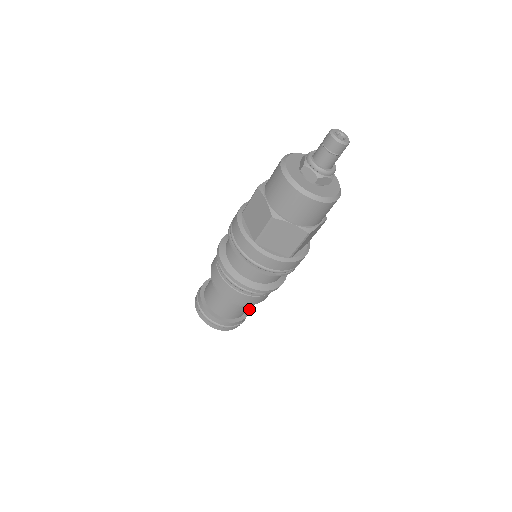
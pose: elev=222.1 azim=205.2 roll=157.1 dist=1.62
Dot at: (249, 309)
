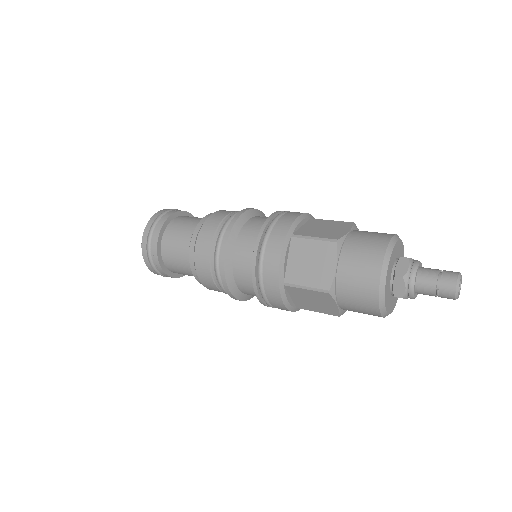
Dot at: occluded
